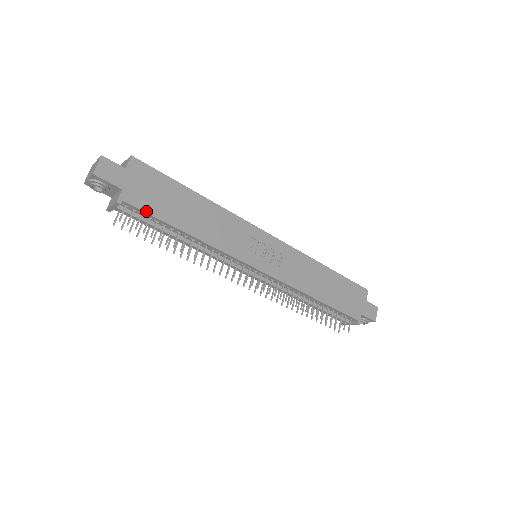
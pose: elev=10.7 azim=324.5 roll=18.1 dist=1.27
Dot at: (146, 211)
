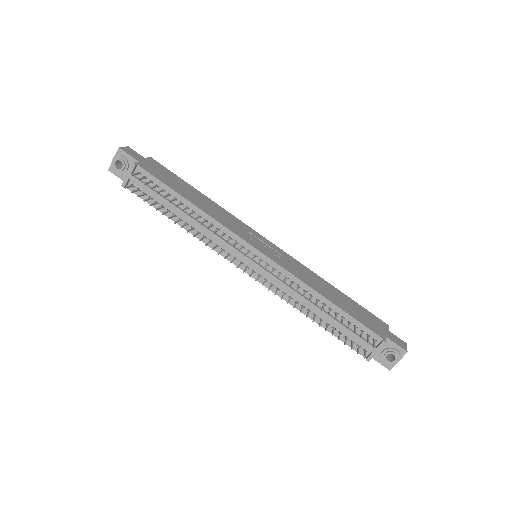
Dot at: (156, 177)
